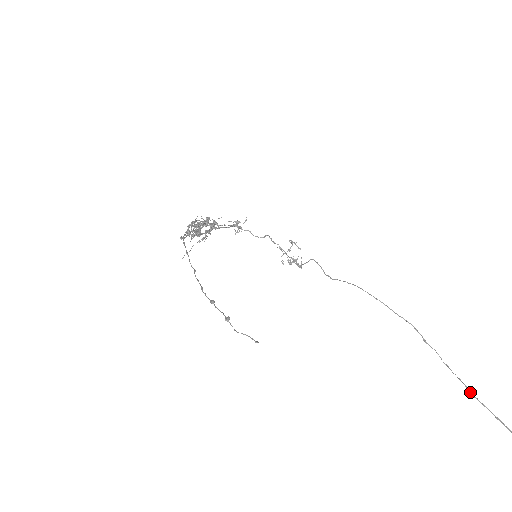
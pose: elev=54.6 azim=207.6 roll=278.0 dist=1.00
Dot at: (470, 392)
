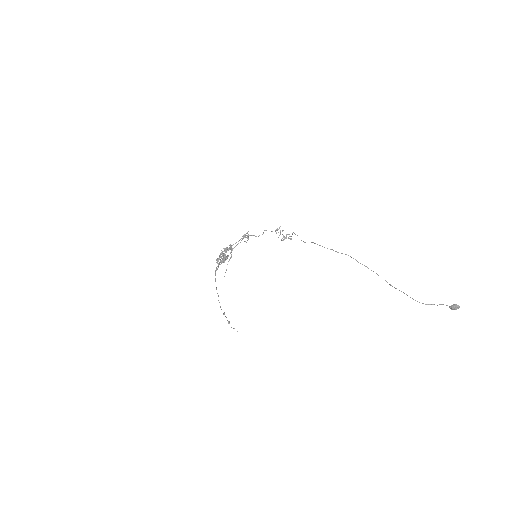
Dot at: occluded
